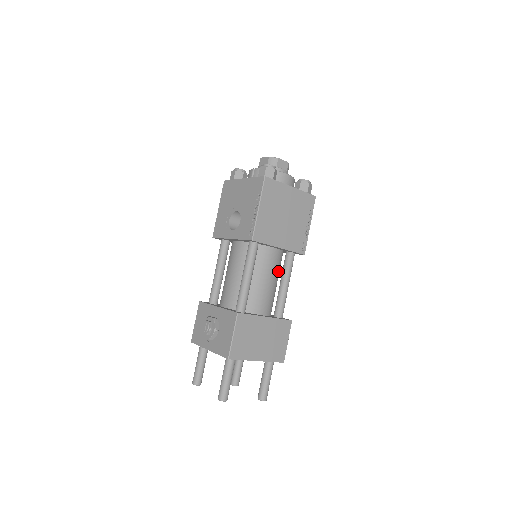
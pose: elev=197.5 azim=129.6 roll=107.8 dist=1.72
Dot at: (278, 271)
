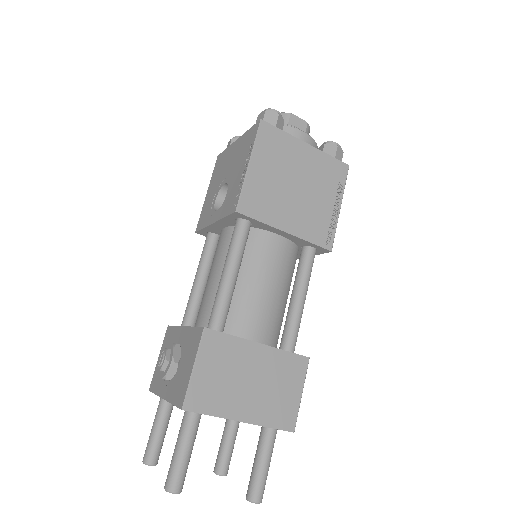
Dot at: (287, 276)
